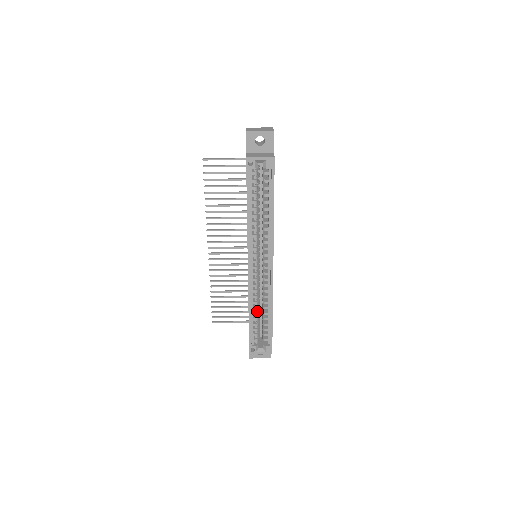
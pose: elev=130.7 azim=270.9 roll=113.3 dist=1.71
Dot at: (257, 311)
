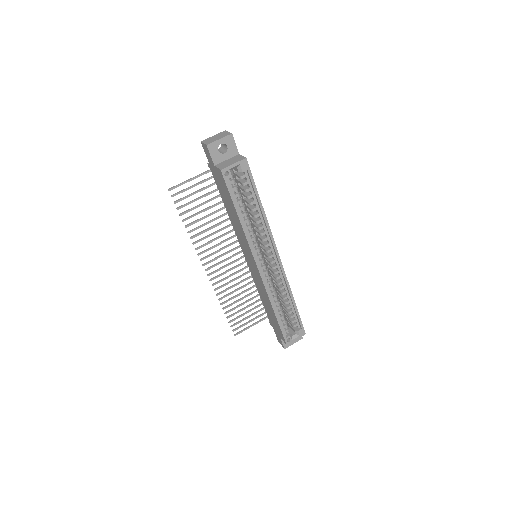
Dot at: (279, 304)
